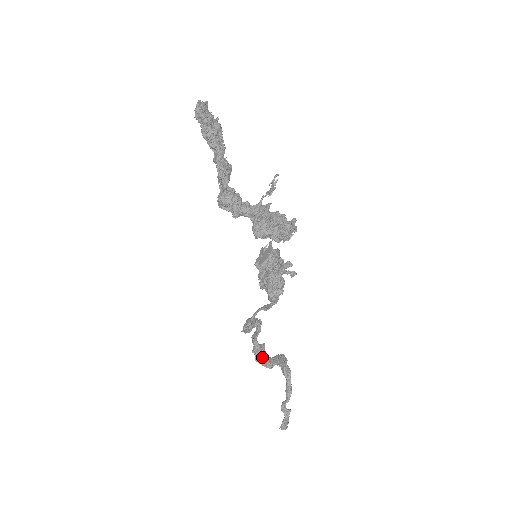
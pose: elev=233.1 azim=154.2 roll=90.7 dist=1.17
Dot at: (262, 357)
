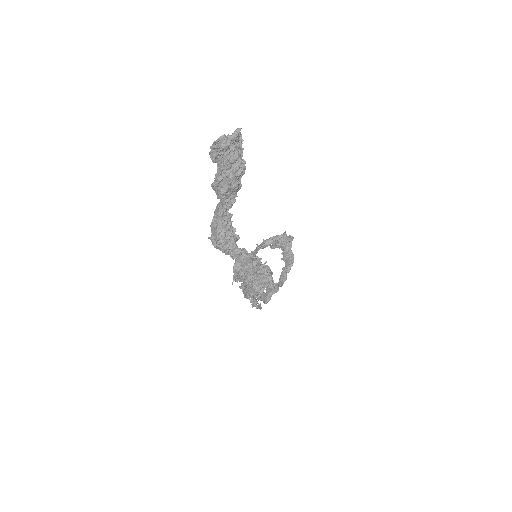
Dot at: (282, 247)
